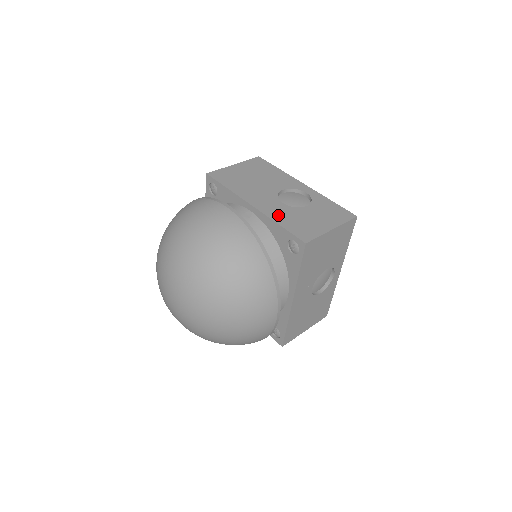
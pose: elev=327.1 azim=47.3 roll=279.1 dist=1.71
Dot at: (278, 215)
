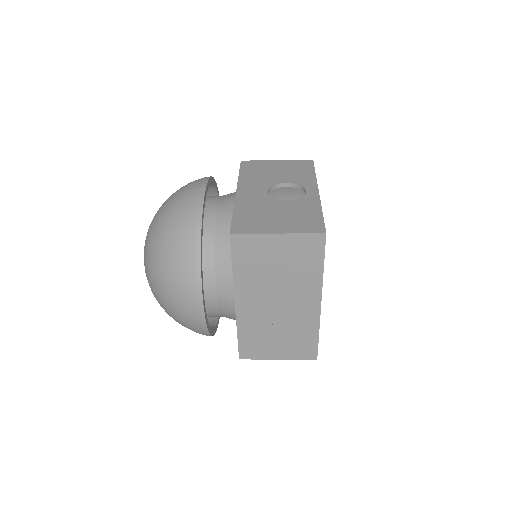
Dot at: occluded
